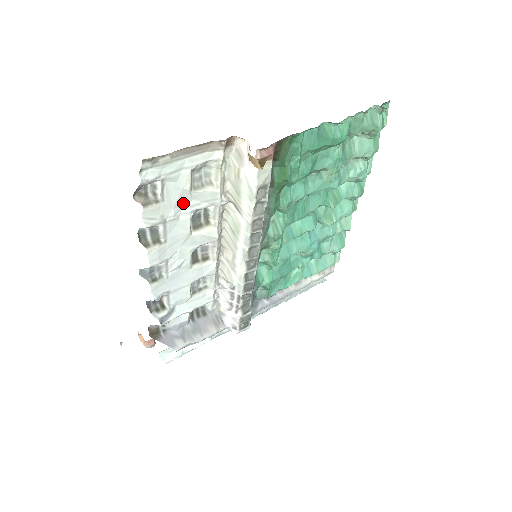
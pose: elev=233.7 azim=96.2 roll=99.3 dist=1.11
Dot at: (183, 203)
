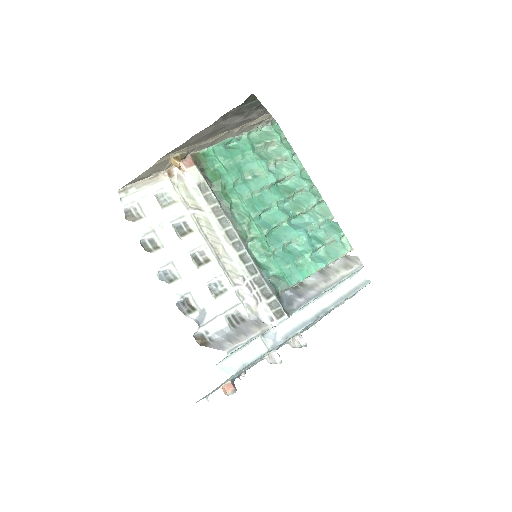
Dot at: (162, 218)
